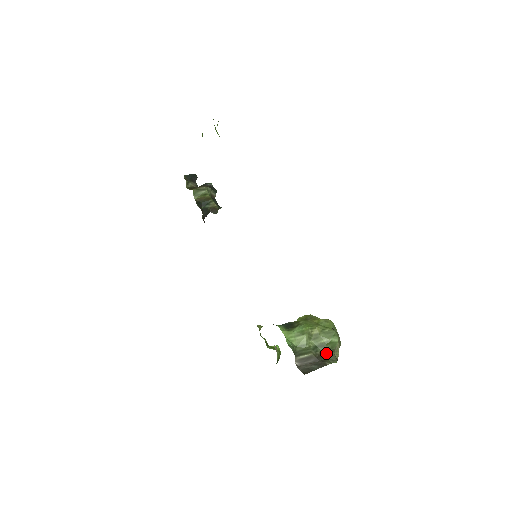
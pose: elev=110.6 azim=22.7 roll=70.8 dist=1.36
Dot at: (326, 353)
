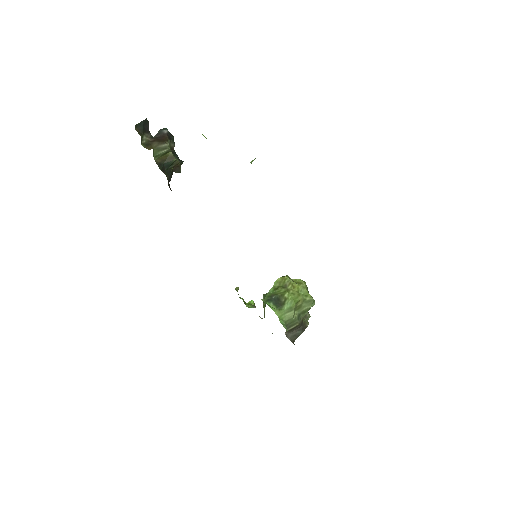
Dot at: (304, 315)
